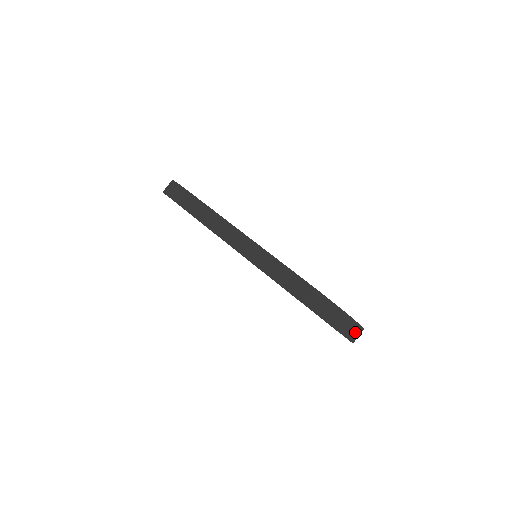
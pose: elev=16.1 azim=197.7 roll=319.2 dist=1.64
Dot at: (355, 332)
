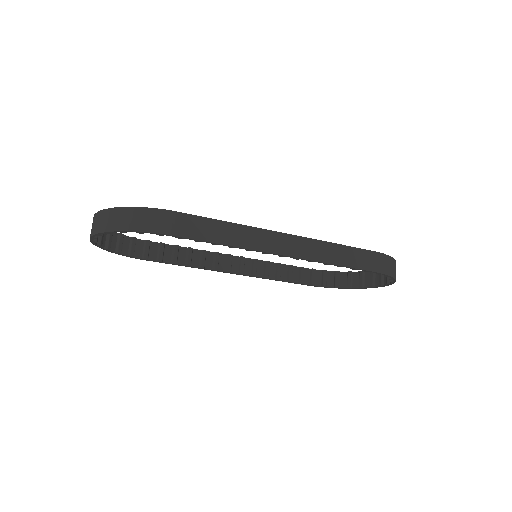
Dot at: occluded
